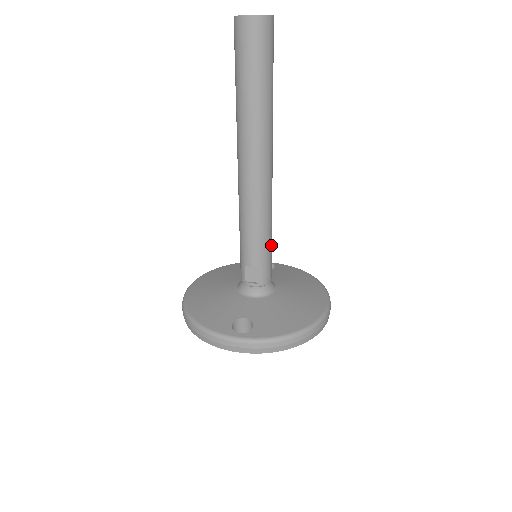
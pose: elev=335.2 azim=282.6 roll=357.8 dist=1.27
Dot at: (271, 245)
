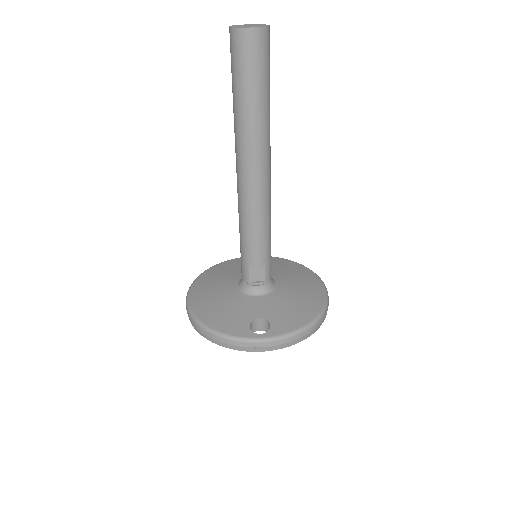
Dot at: occluded
